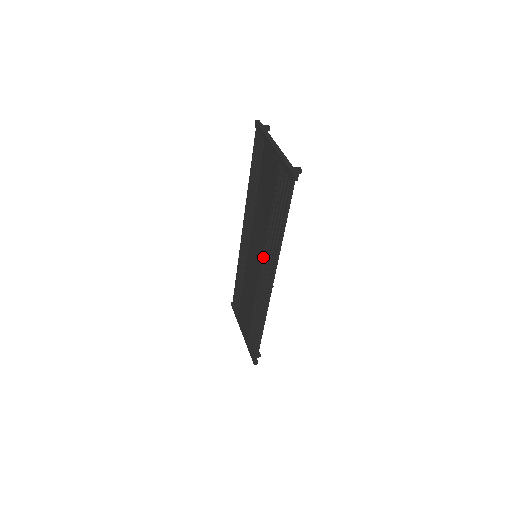
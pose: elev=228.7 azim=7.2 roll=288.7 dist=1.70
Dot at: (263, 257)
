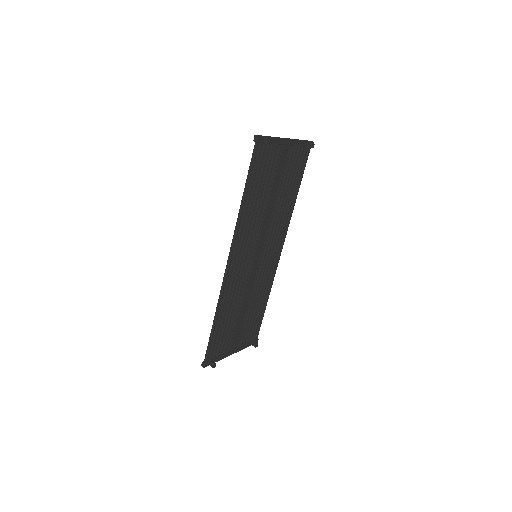
Dot at: (247, 244)
